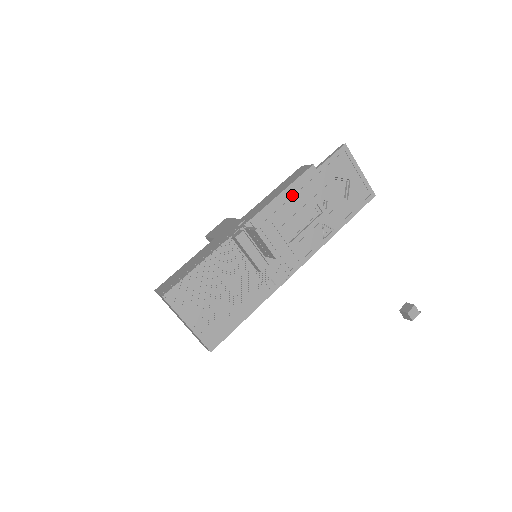
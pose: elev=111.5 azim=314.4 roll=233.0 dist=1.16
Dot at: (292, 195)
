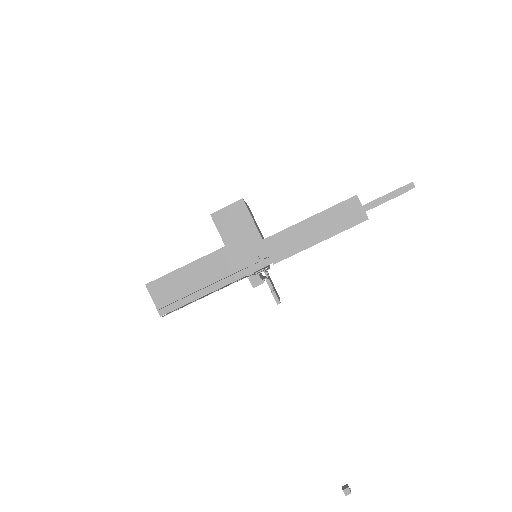
Dot at: occluded
